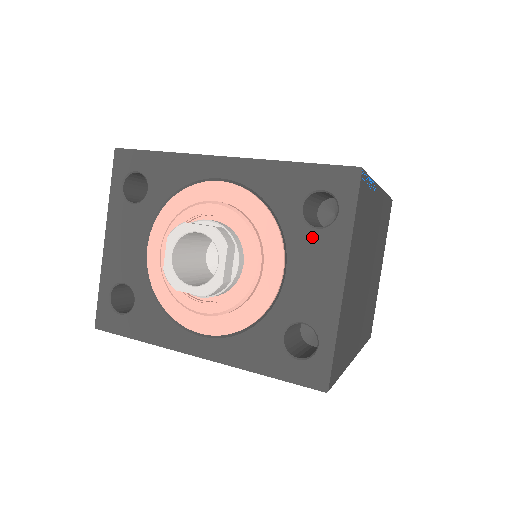
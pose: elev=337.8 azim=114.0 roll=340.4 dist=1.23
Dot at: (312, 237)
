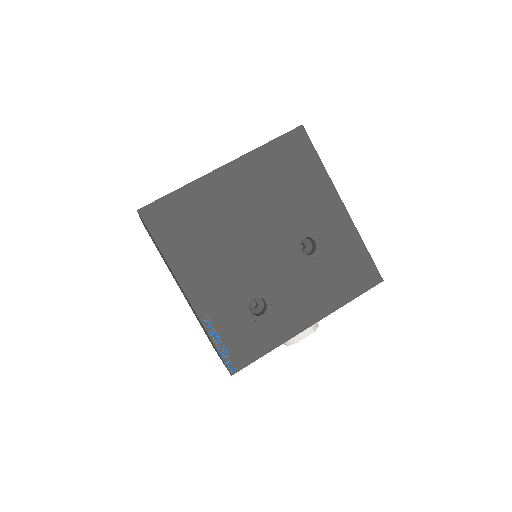
Dot at: occluded
